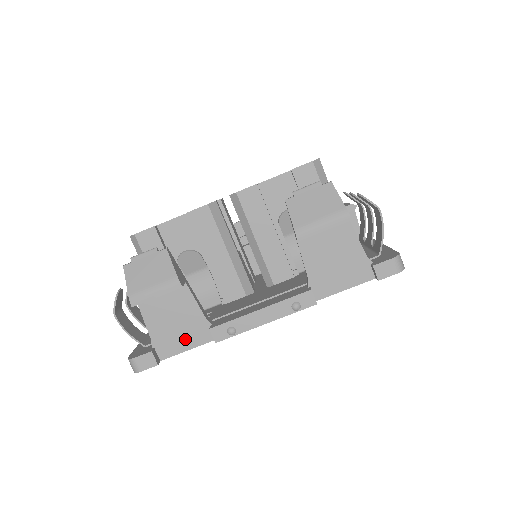
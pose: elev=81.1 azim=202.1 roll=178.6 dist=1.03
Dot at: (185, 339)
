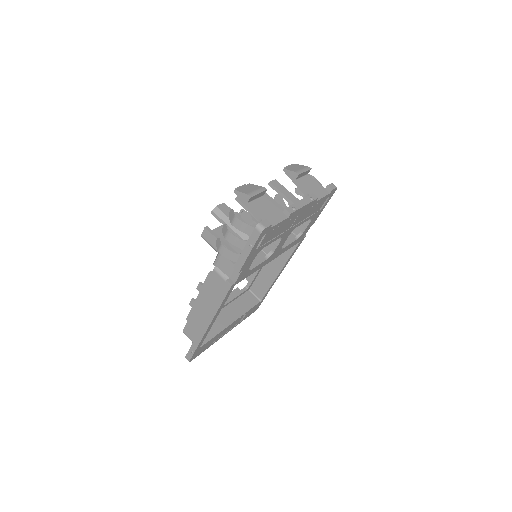
Dot at: (276, 218)
